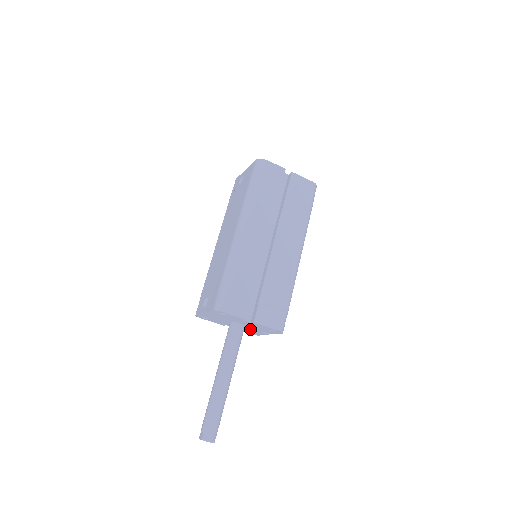
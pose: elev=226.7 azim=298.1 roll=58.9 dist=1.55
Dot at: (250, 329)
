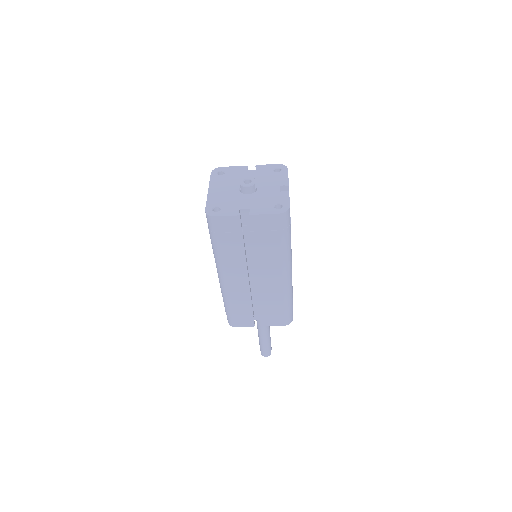
Dot at: occluded
